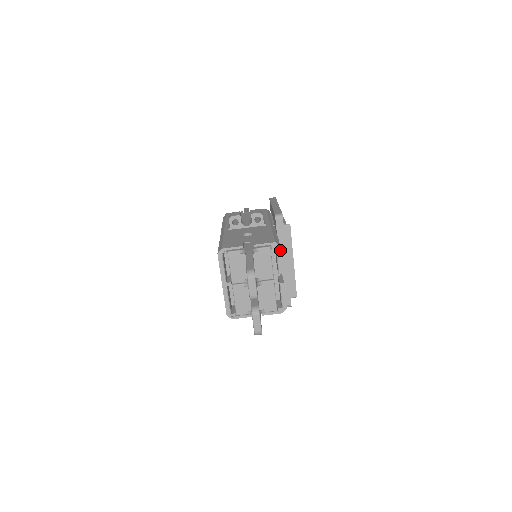
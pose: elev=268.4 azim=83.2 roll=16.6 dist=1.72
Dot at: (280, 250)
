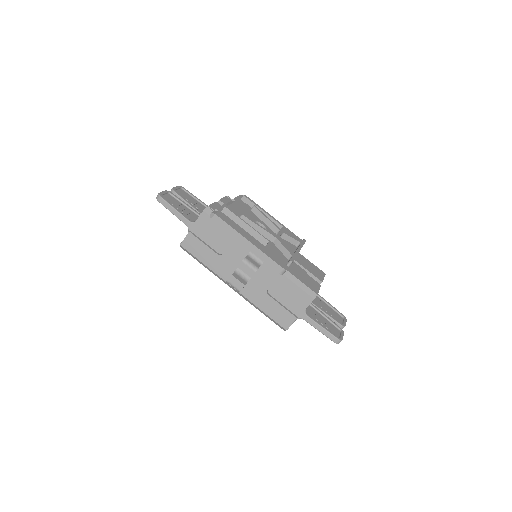
Dot at: occluded
